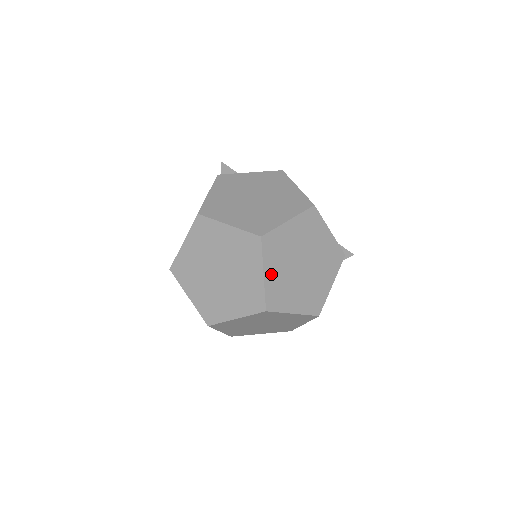
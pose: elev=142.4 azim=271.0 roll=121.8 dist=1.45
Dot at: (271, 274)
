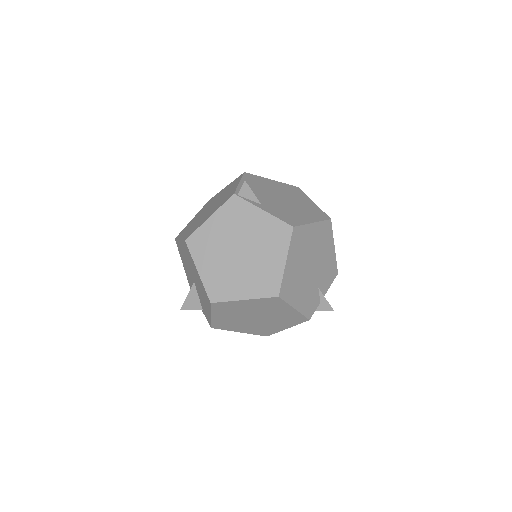
Dot at: (219, 317)
